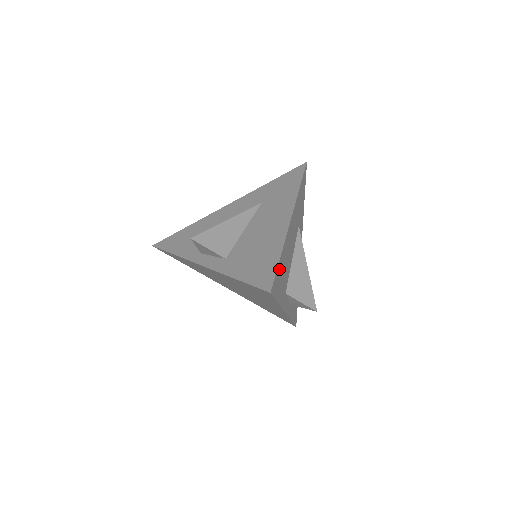
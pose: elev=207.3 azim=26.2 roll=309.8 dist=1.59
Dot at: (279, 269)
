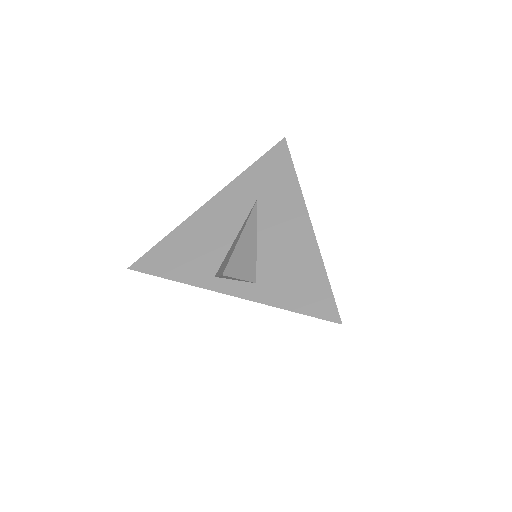
Dot at: occluded
